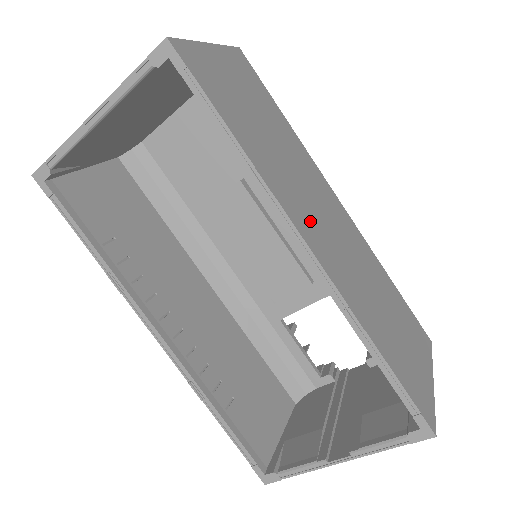
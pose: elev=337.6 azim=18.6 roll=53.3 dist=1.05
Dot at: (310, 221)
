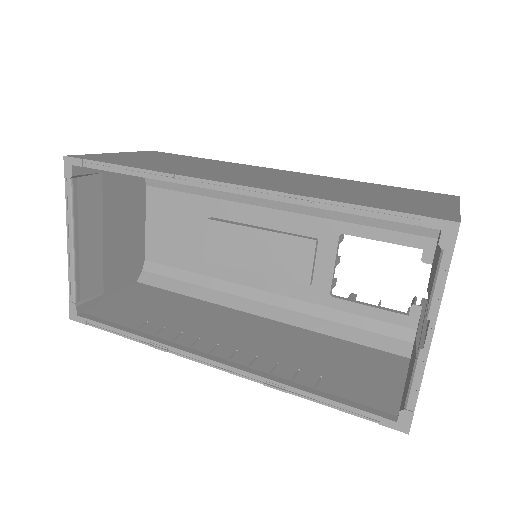
Dot at: (230, 177)
